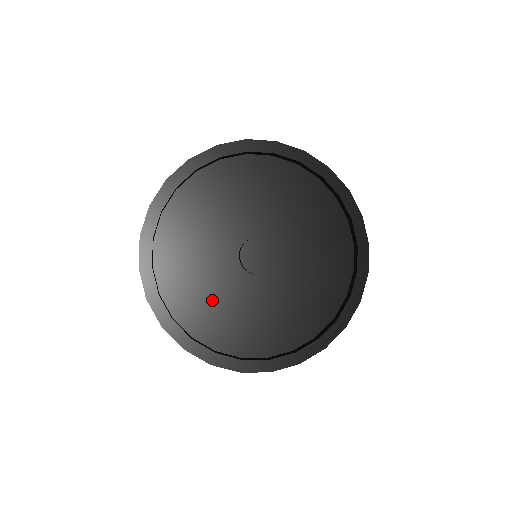
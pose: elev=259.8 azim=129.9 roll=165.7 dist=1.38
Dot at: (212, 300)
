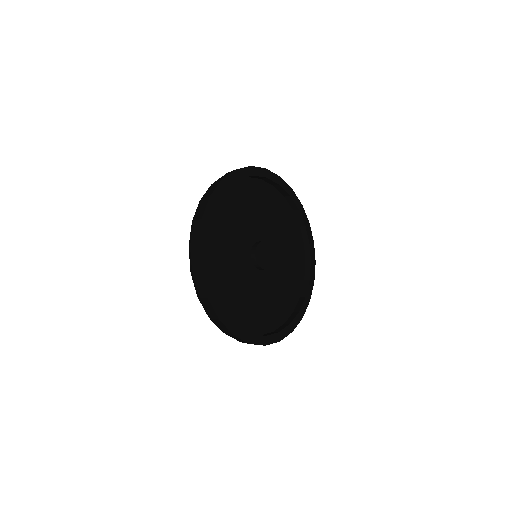
Dot at: (233, 283)
